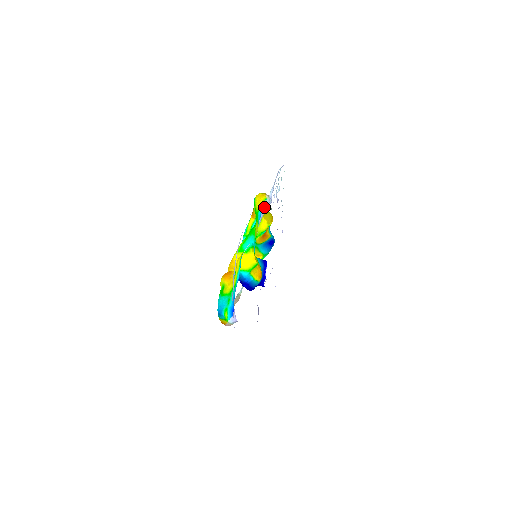
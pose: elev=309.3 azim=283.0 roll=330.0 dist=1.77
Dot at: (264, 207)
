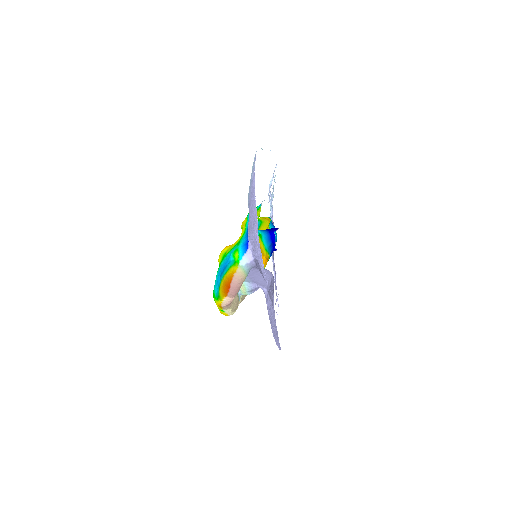
Dot at: occluded
